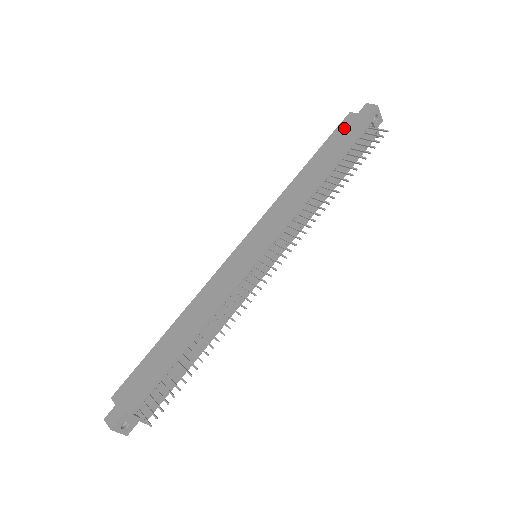
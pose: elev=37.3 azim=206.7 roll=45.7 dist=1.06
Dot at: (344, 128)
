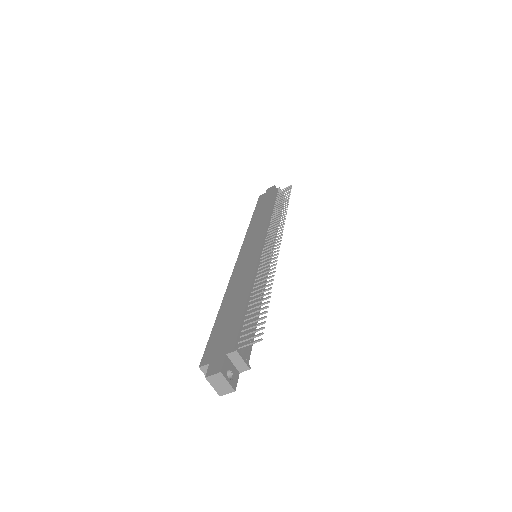
Dot at: (263, 199)
